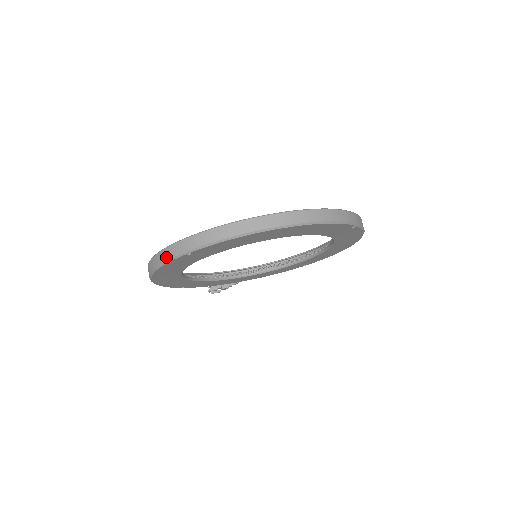
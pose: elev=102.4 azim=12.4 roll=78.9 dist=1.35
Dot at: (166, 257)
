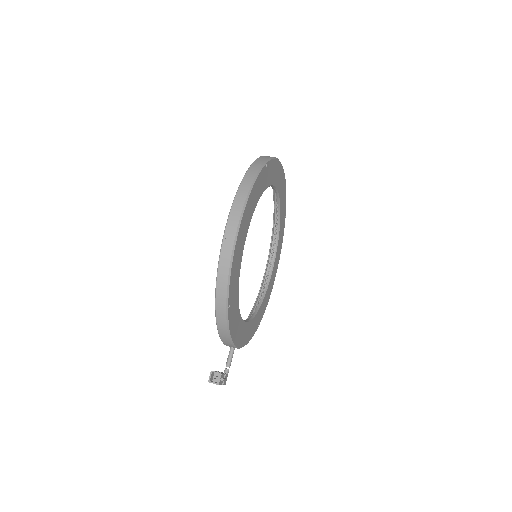
Dot at: (255, 171)
